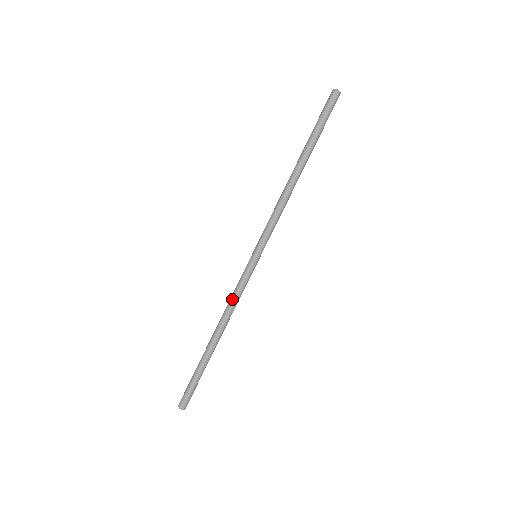
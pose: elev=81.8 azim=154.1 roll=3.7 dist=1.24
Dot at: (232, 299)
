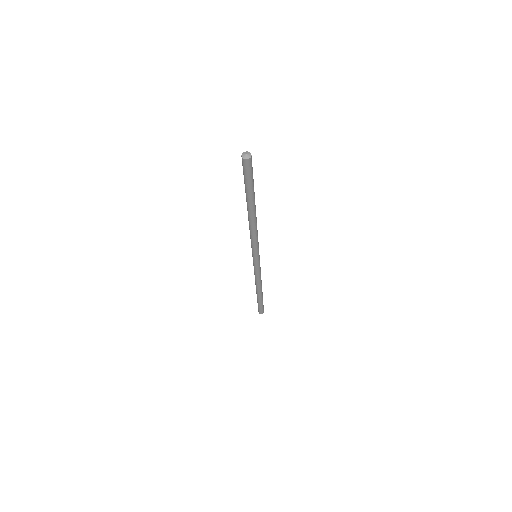
Dot at: (257, 278)
